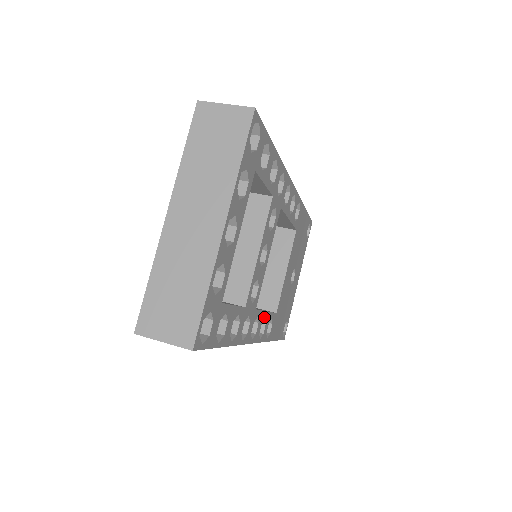
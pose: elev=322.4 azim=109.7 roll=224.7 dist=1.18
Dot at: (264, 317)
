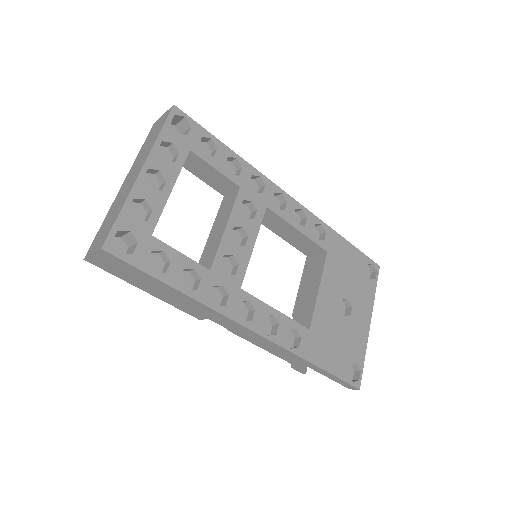
Dot at: (271, 313)
